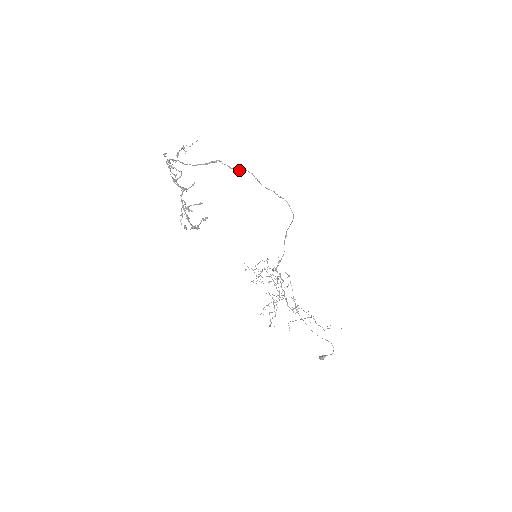
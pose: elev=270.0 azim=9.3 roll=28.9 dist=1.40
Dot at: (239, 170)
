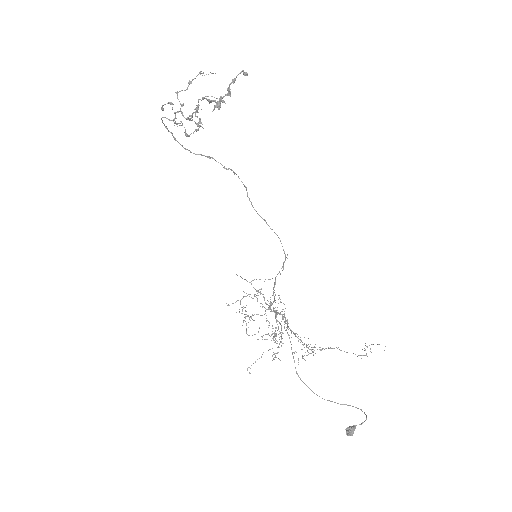
Dot at: (234, 173)
